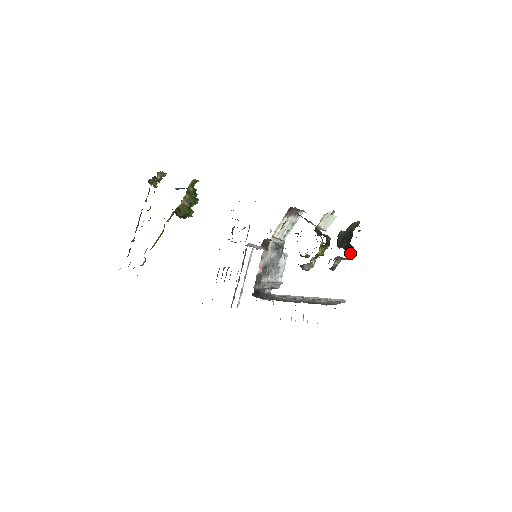
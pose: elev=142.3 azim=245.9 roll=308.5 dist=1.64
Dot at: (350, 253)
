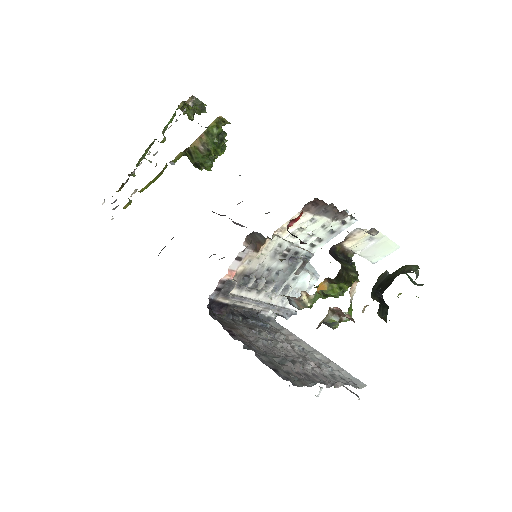
Dot at: (383, 314)
